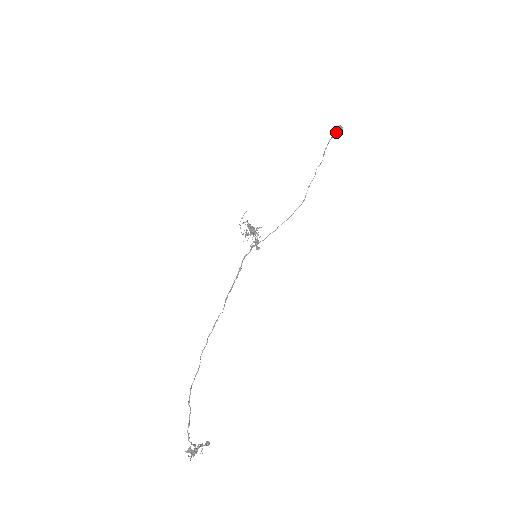
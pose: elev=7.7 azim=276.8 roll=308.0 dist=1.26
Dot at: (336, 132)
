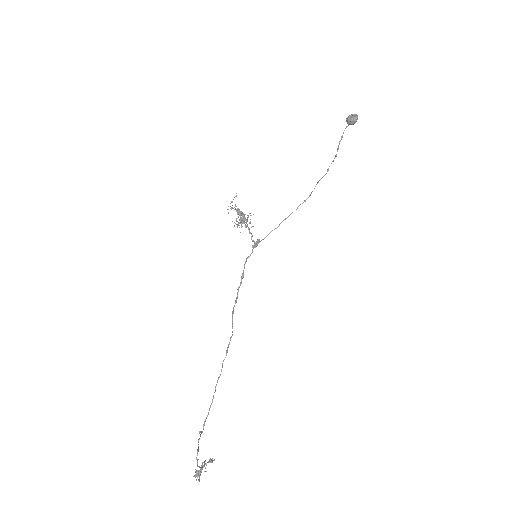
Dot at: (352, 122)
